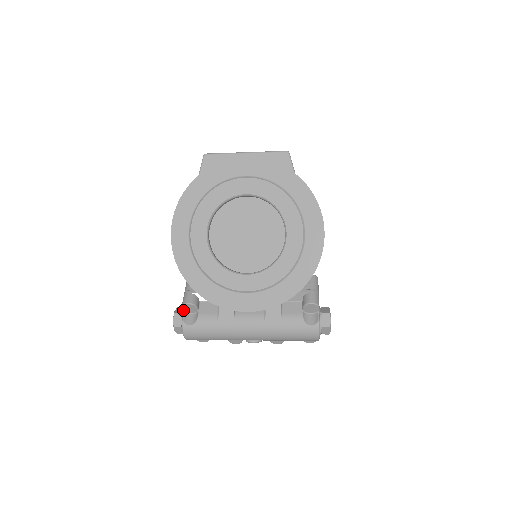
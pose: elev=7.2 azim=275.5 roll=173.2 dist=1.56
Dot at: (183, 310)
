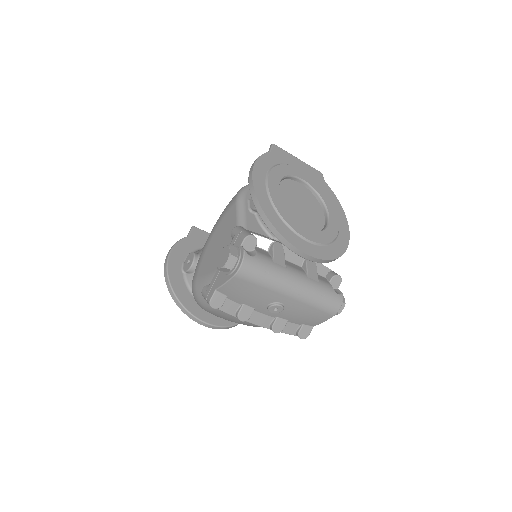
Dot at: (242, 243)
